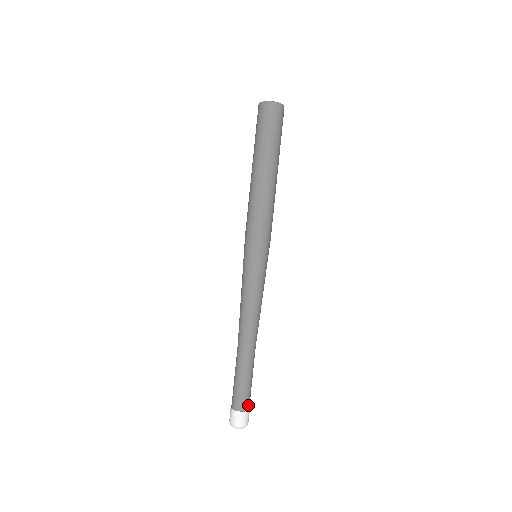
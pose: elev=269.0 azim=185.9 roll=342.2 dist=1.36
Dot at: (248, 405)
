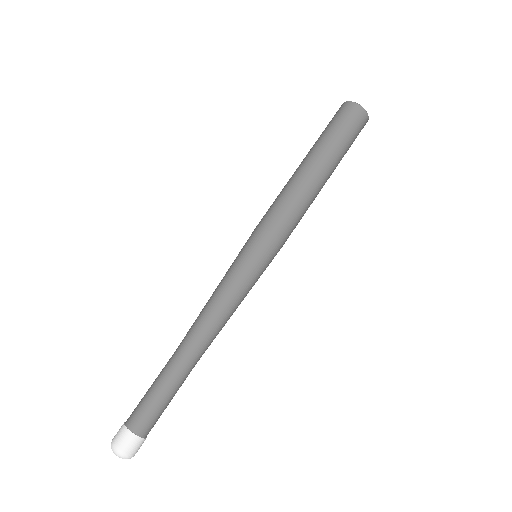
Dot at: (145, 430)
